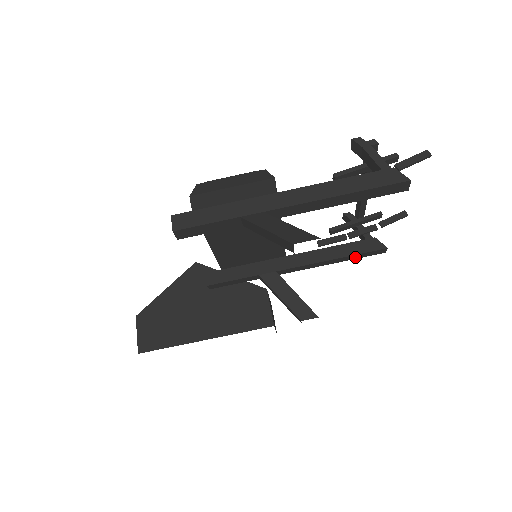
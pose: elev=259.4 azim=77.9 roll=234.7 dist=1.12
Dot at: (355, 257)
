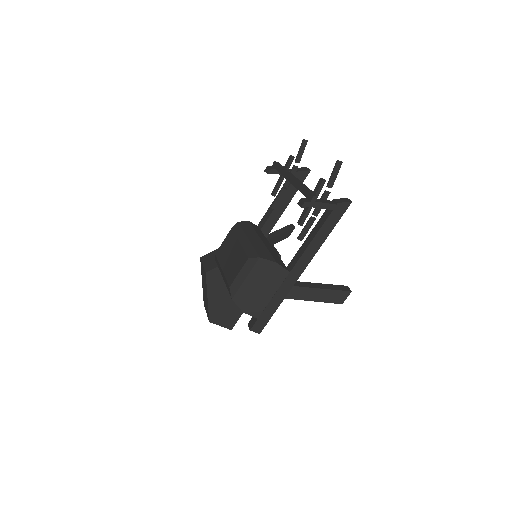
Dot at: occluded
